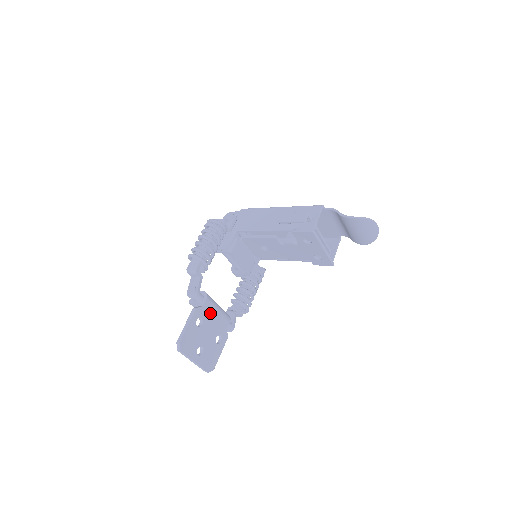
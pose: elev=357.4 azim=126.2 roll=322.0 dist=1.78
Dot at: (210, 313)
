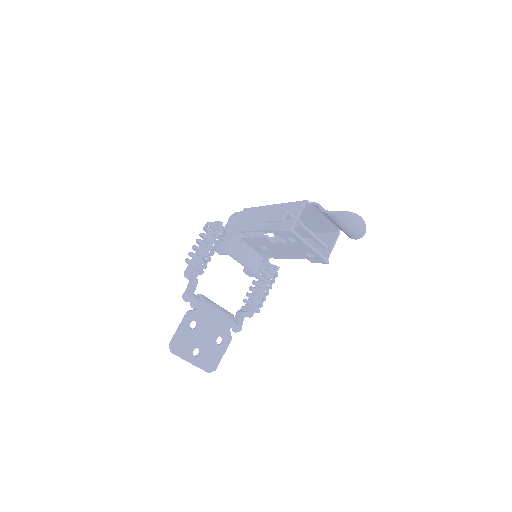
Dot at: (207, 315)
